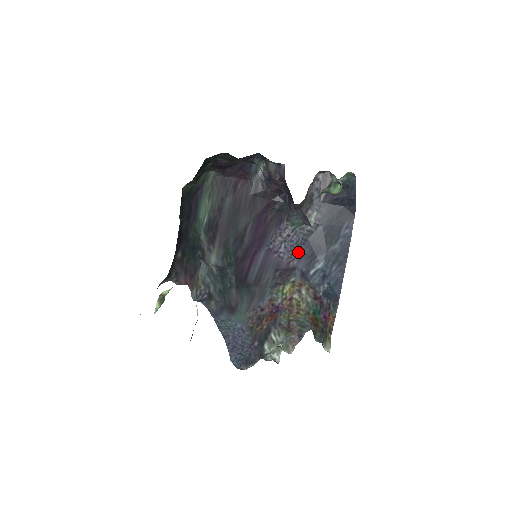
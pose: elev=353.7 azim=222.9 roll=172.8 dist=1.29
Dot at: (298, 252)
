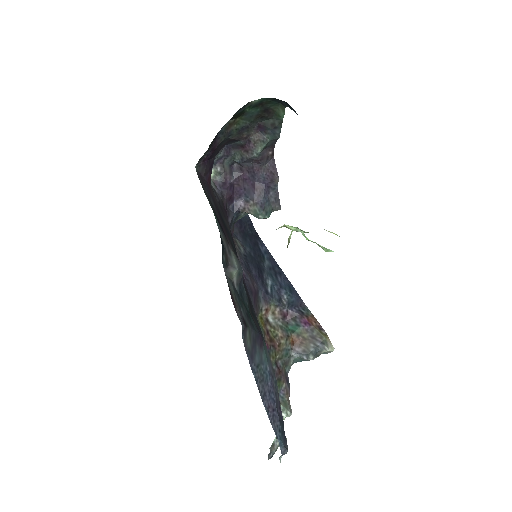
Dot at: (251, 275)
